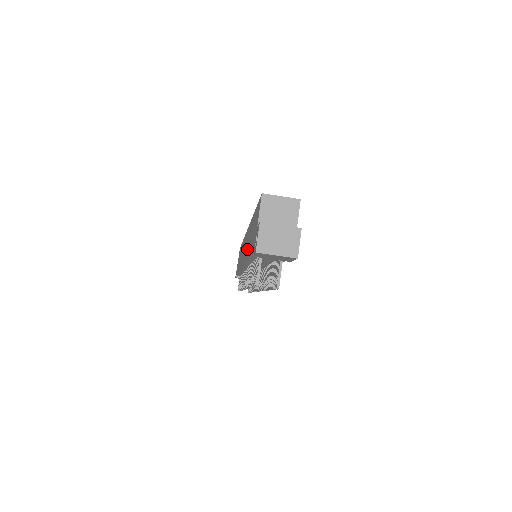
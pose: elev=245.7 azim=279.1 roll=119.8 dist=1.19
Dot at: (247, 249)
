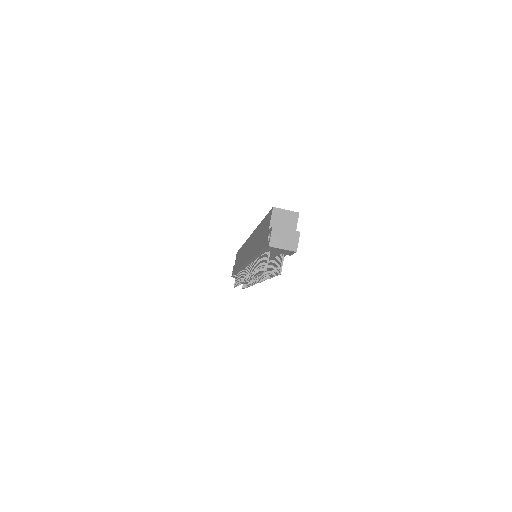
Dot at: (254, 248)
